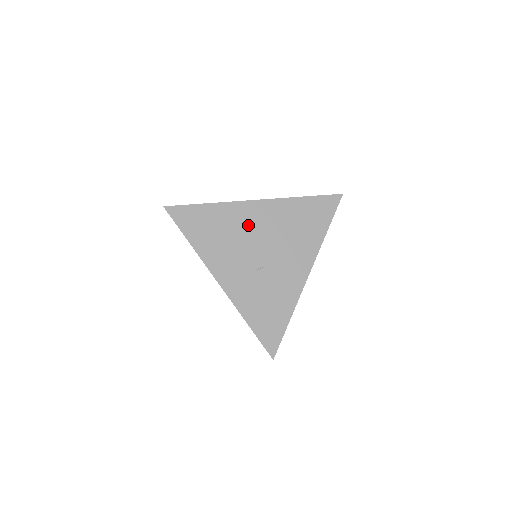
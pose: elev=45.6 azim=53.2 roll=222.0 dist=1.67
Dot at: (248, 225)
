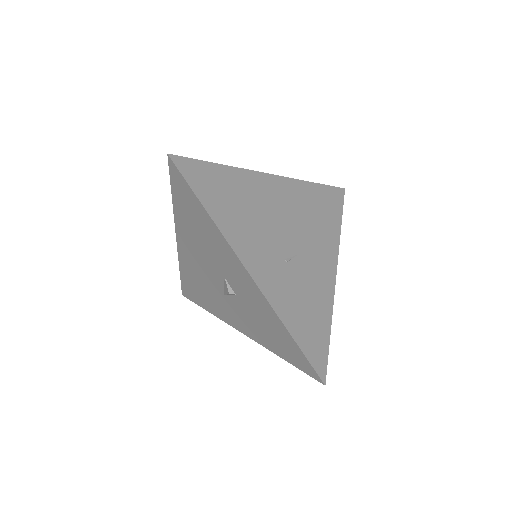
Dot at: (269, 202)
